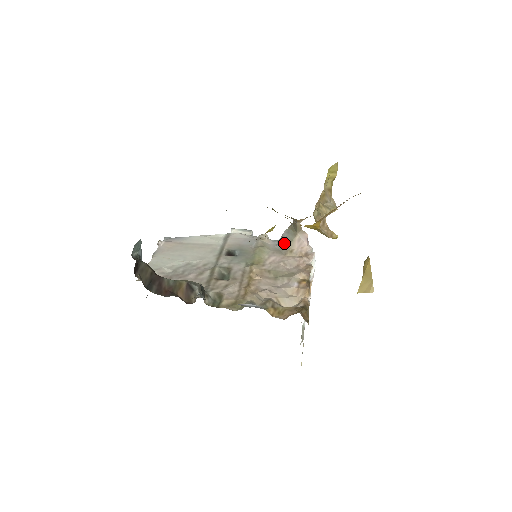
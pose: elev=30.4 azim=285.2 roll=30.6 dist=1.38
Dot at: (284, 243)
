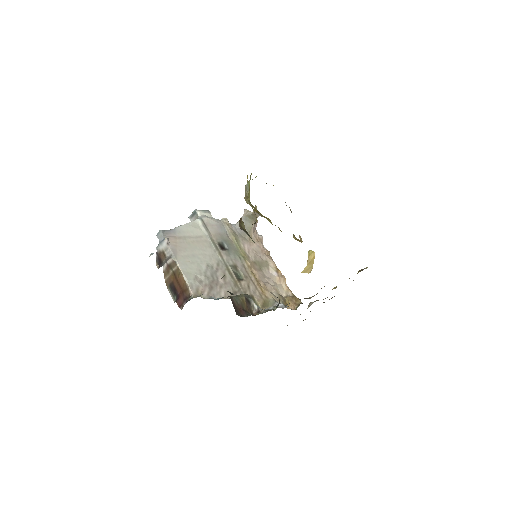
Dot at: occluded
